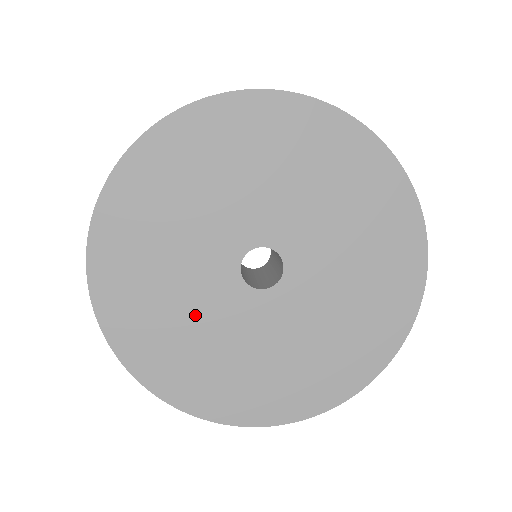
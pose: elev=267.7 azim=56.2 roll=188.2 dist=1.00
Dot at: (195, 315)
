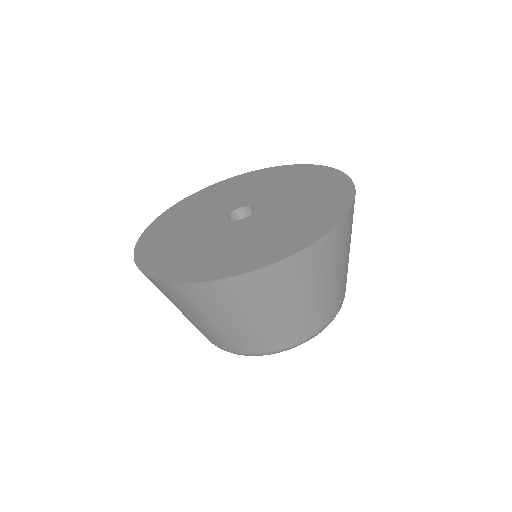
Dot at: (201, 242)
